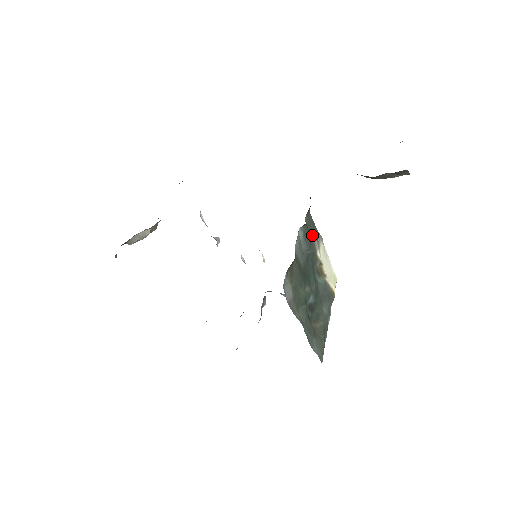
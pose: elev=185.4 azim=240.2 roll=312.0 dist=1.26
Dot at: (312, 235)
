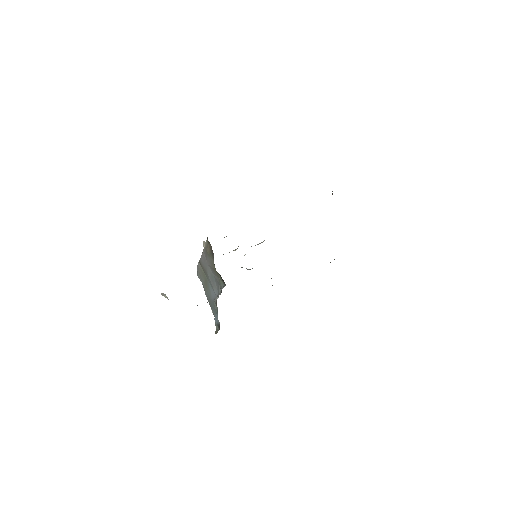
Dot at: occluded
